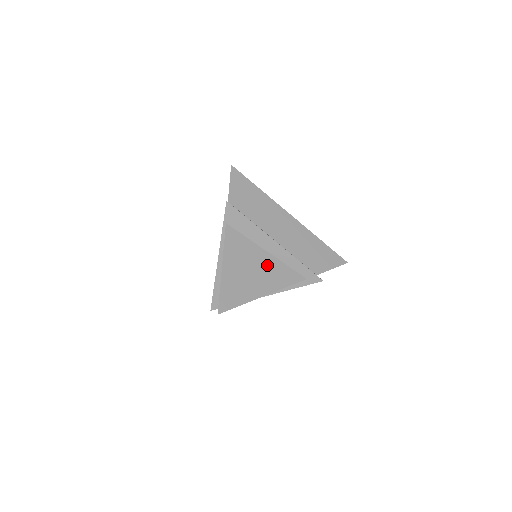
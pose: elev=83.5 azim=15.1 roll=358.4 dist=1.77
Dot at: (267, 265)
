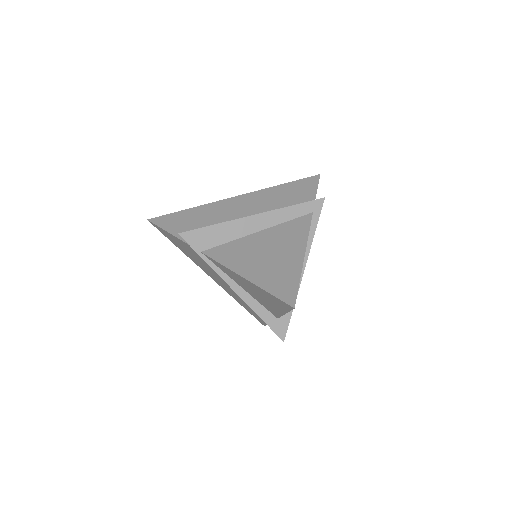
Dot at: (273, 238)
